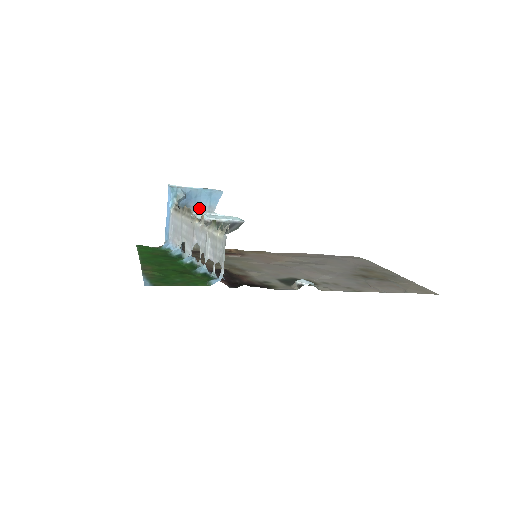
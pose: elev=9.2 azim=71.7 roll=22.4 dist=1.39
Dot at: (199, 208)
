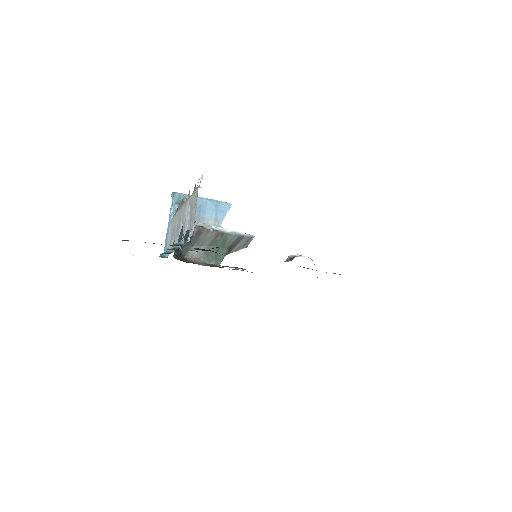
Dot at: (204, 220)
